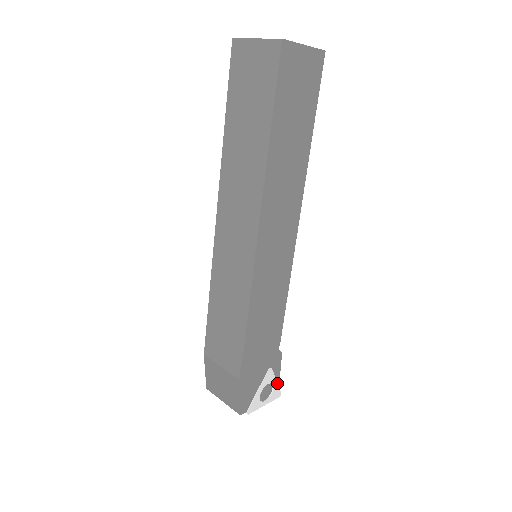
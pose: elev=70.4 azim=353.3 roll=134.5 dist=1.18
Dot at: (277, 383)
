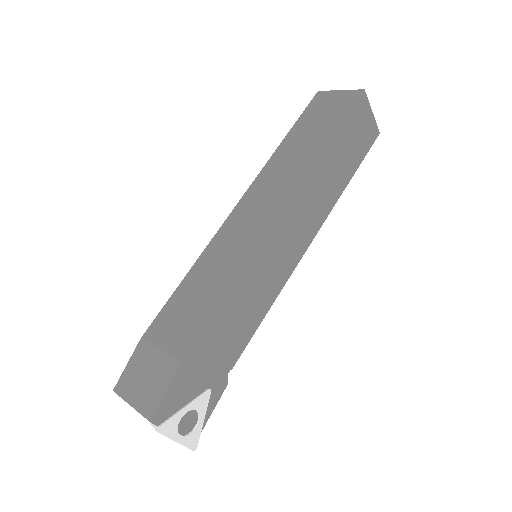
Dot at: (203, 423)
